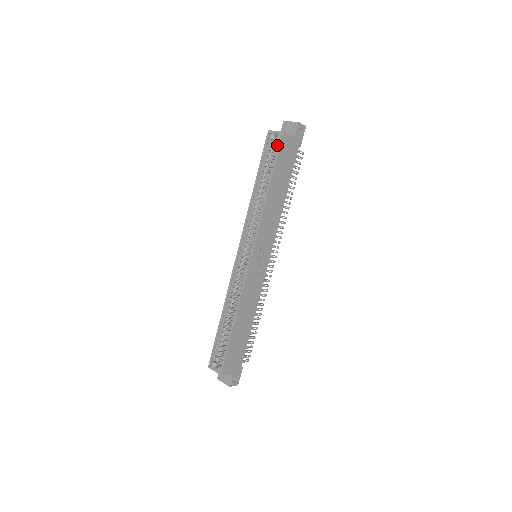
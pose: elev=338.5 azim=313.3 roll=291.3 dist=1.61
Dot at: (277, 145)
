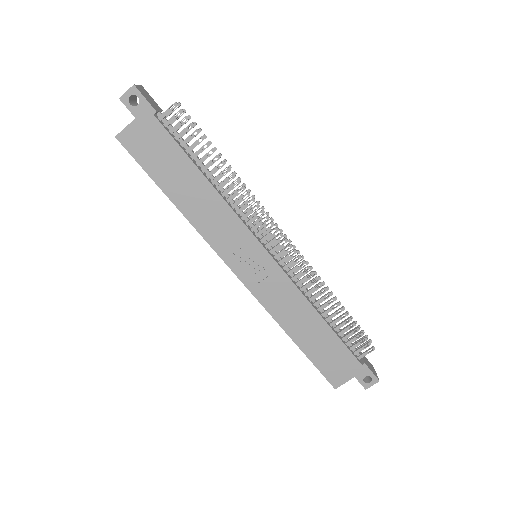
Dot at: (133, 150)
